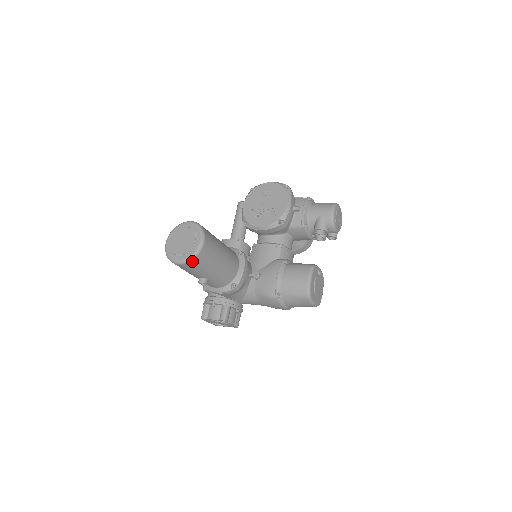
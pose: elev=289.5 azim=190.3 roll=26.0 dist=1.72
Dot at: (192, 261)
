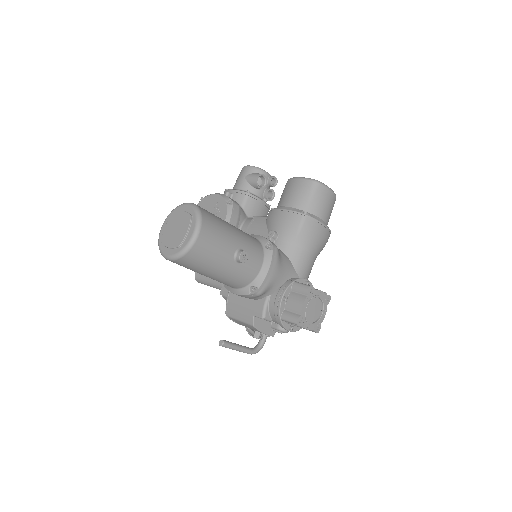
Dot at: (203, 219)
